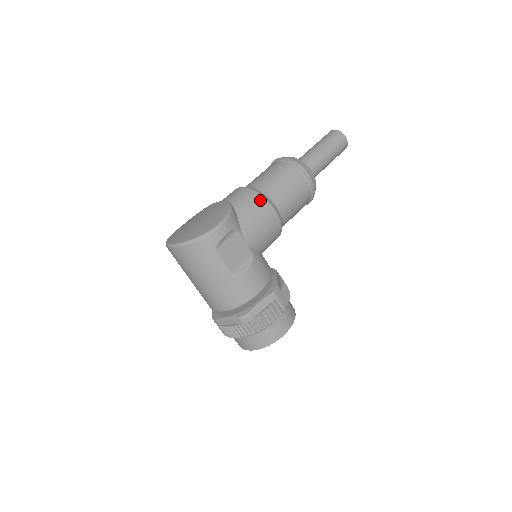
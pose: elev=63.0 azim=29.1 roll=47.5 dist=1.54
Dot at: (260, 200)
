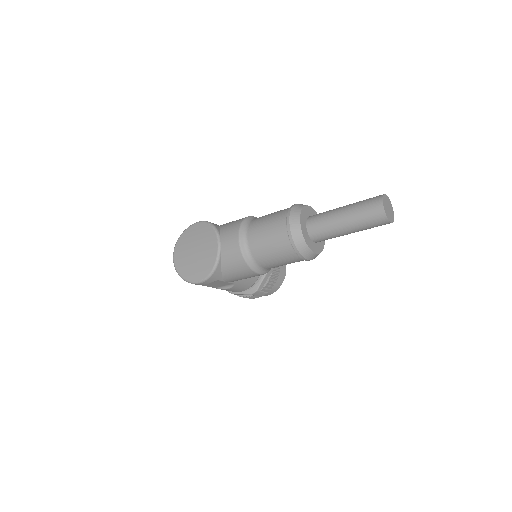
Dot at: (244, 267)
